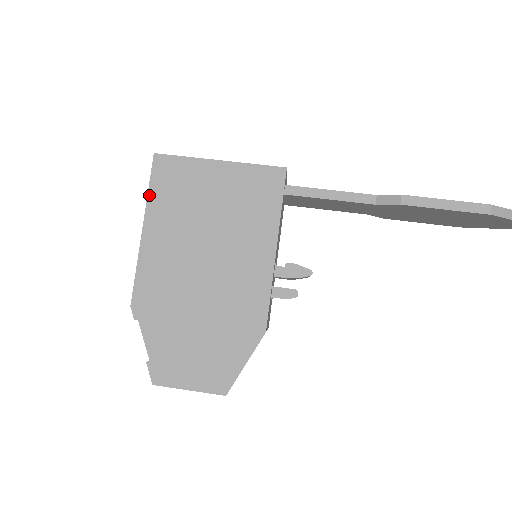
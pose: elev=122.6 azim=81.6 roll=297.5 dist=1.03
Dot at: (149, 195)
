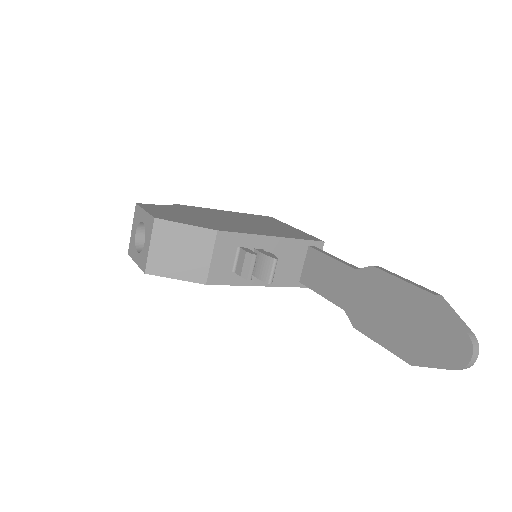
Dot at: (248, 214)
